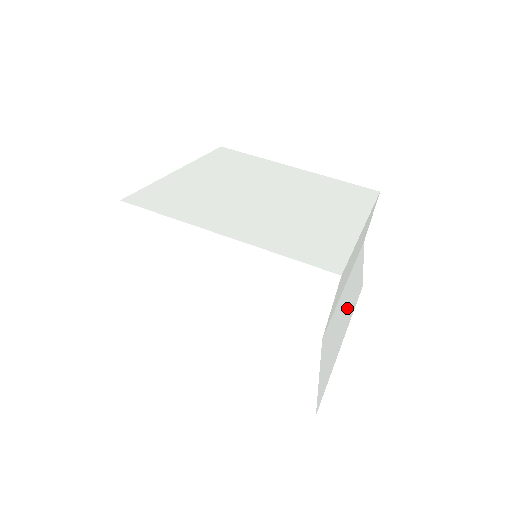
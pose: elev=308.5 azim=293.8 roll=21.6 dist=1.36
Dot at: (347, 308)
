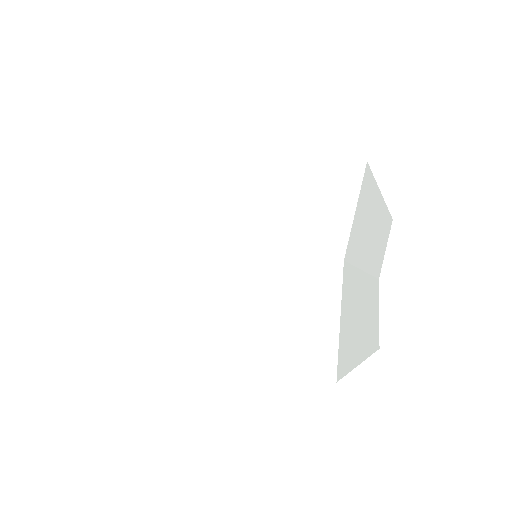
Dot at: (366, 321)
